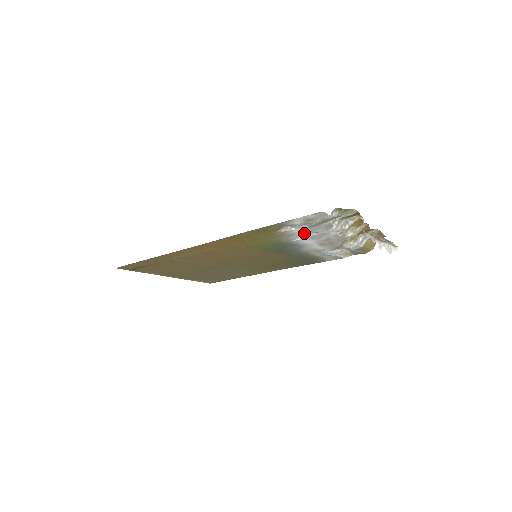
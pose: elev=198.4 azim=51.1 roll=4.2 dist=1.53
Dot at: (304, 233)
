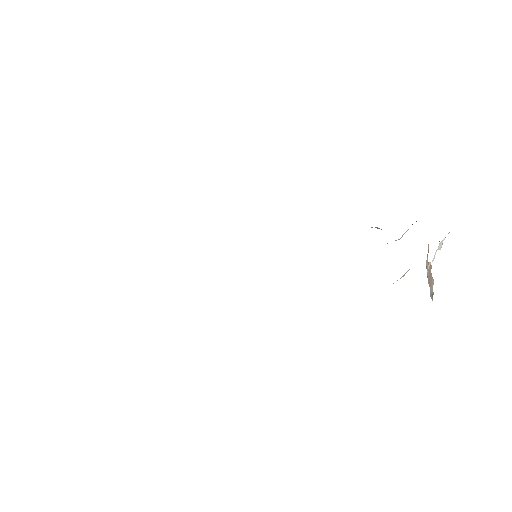
Dot at: occluded
